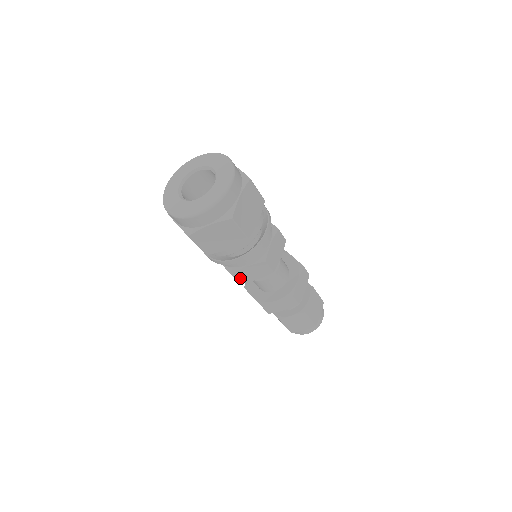
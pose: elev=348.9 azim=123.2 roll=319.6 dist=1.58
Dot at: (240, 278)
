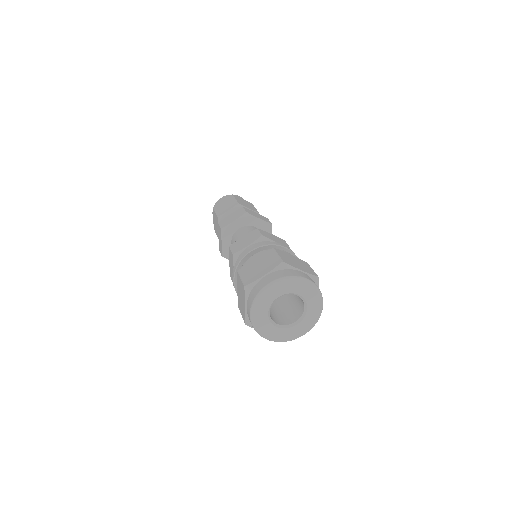
Dot at: occluded
